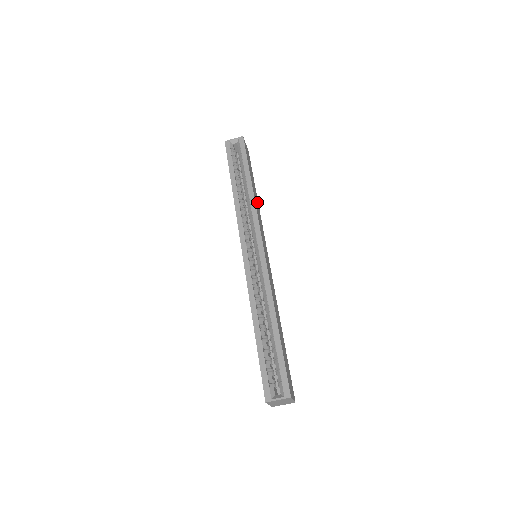
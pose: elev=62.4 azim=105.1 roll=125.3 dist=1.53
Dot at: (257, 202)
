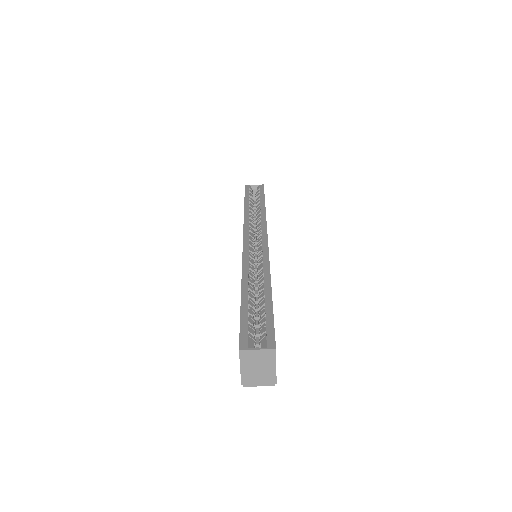
Dot at: occluded
